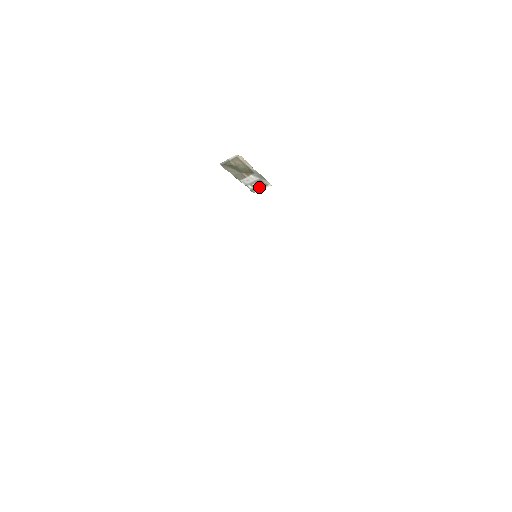
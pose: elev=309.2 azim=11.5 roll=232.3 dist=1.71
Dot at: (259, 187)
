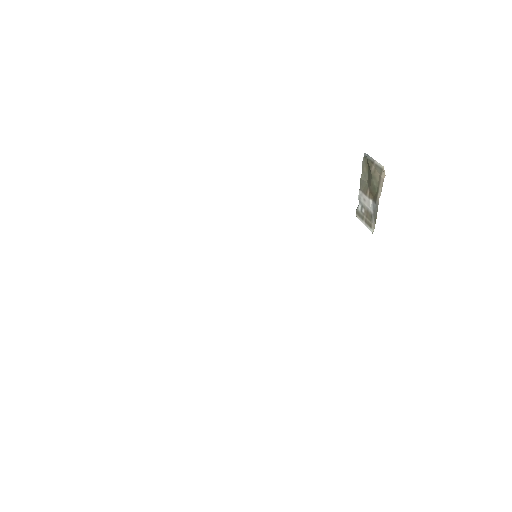
Dot at: (364, 218)
